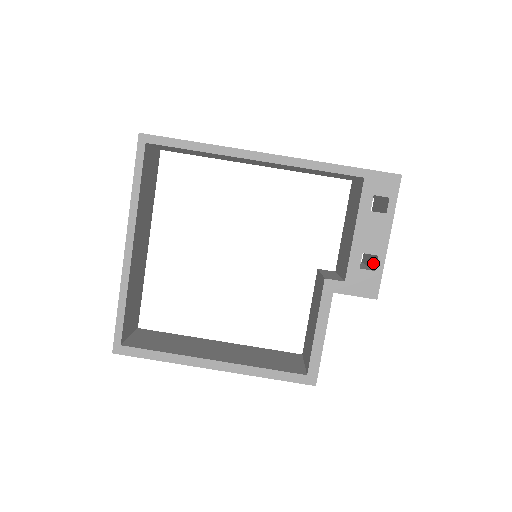
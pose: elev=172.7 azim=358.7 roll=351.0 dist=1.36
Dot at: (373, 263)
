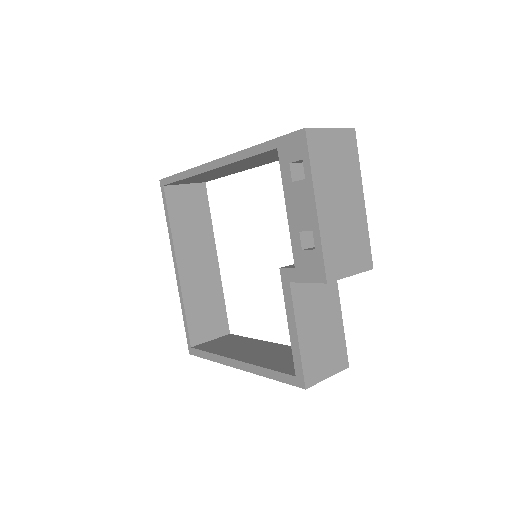
Dot at: occluded
